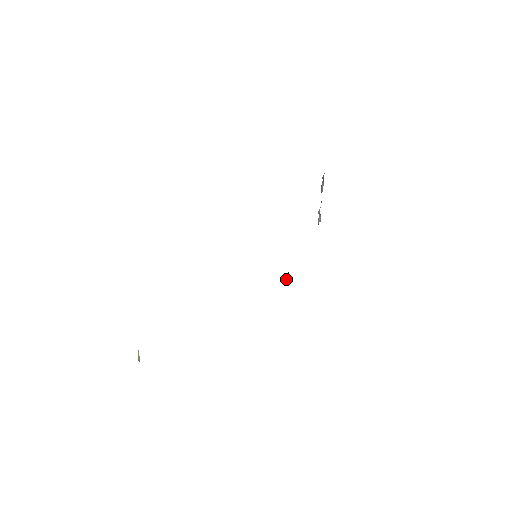
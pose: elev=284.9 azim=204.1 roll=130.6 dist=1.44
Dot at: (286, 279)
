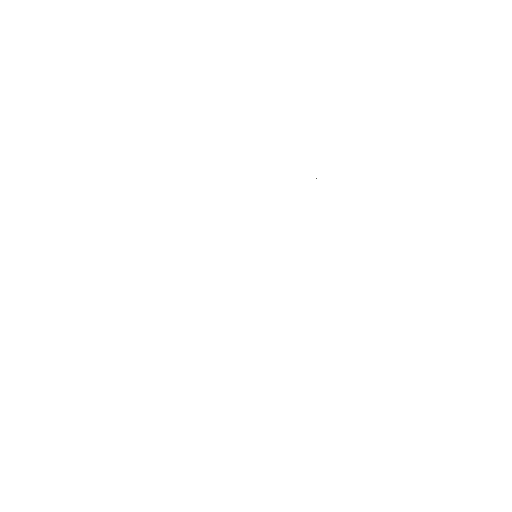
Dot at: occluded
